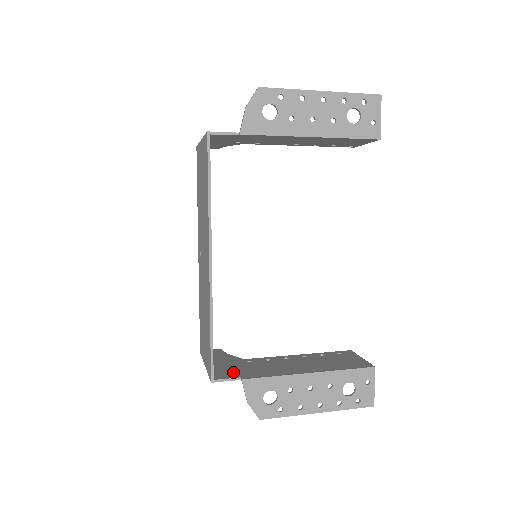
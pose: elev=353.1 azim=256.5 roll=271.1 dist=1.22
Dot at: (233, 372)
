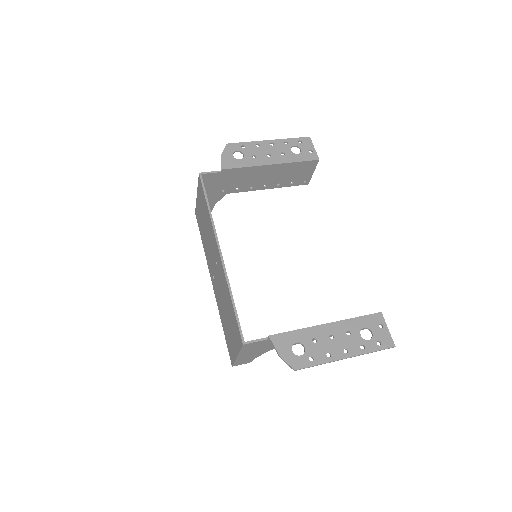
Dot at: occluded
